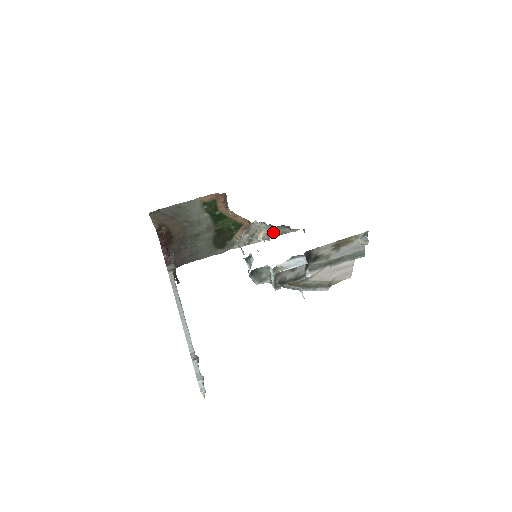
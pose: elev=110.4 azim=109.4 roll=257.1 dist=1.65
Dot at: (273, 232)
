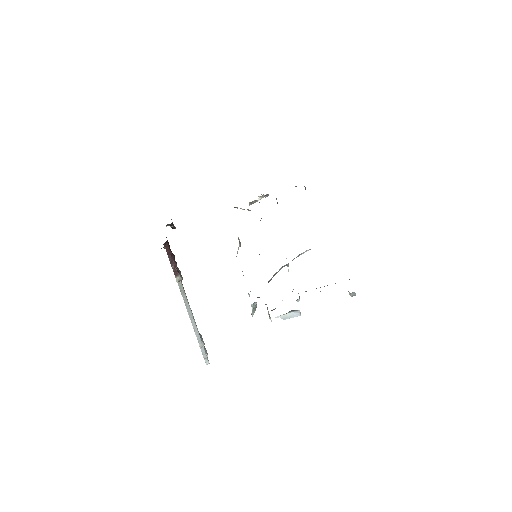
Dot at: occluded
